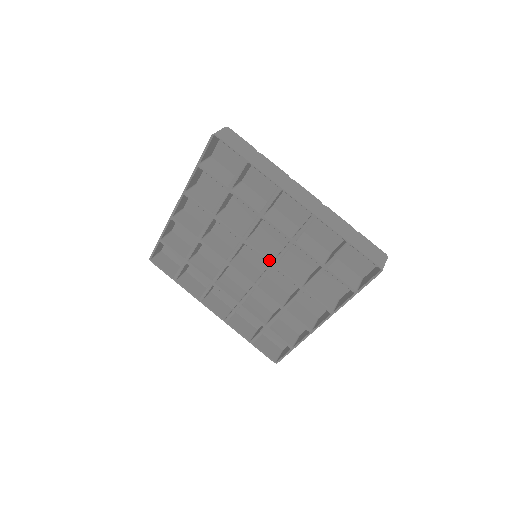
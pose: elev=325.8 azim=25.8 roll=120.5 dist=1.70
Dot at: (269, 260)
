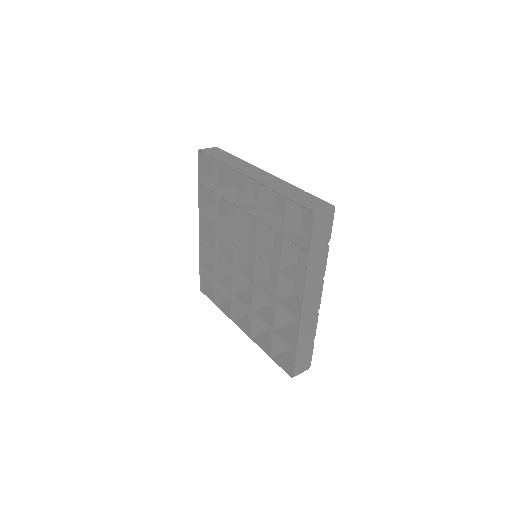
Dot at: (252, 248)
